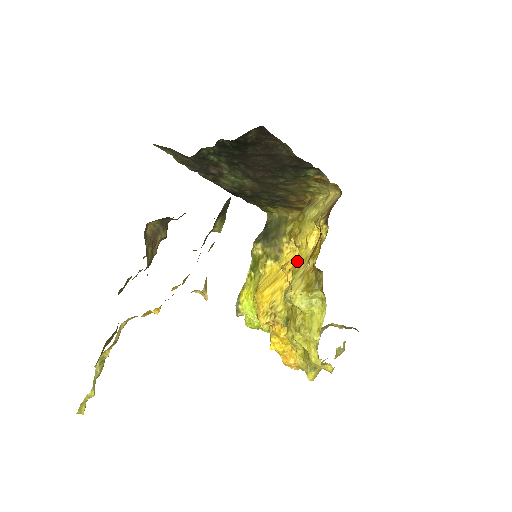
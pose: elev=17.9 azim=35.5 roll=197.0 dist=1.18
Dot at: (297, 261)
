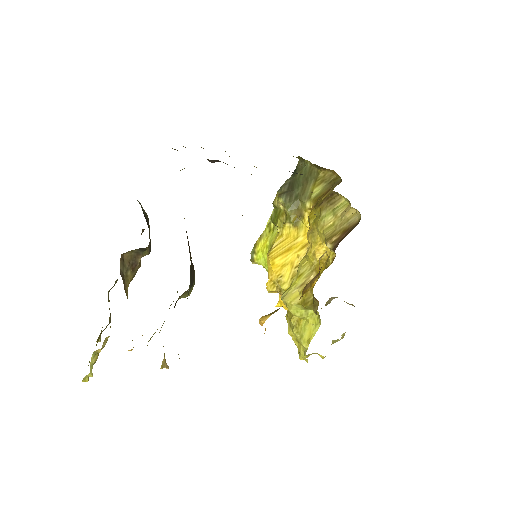
Dot at: (305, 259)
